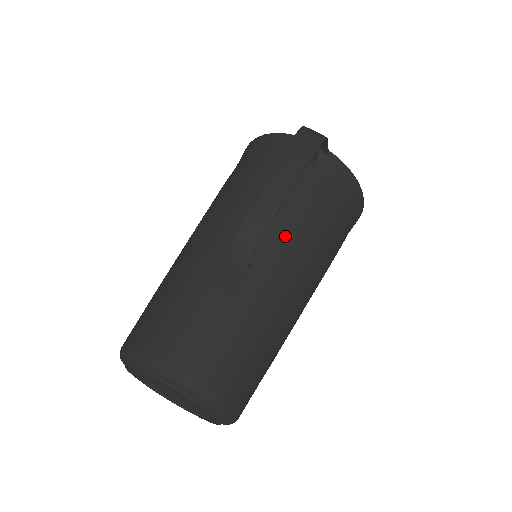
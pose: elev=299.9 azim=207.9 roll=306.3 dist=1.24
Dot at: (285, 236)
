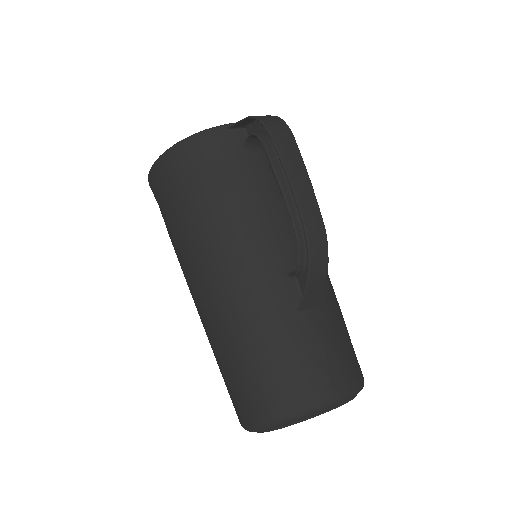
Dot at: occluded
